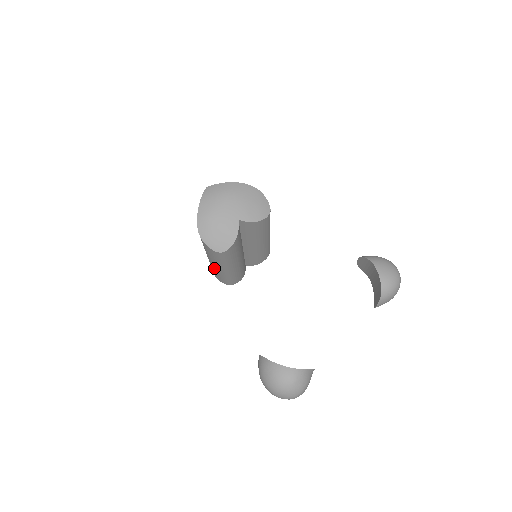
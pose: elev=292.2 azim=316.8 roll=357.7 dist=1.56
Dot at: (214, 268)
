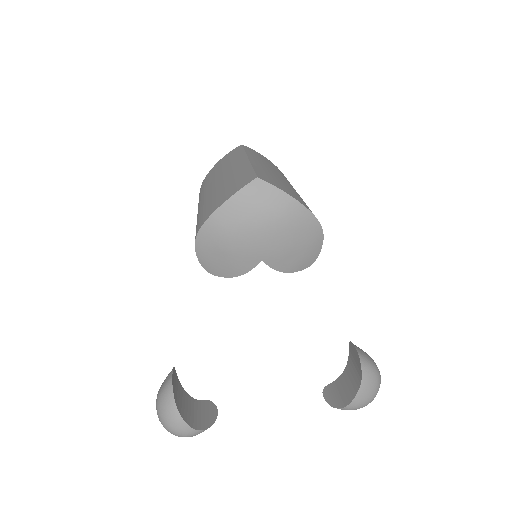
Dot at: occluded
